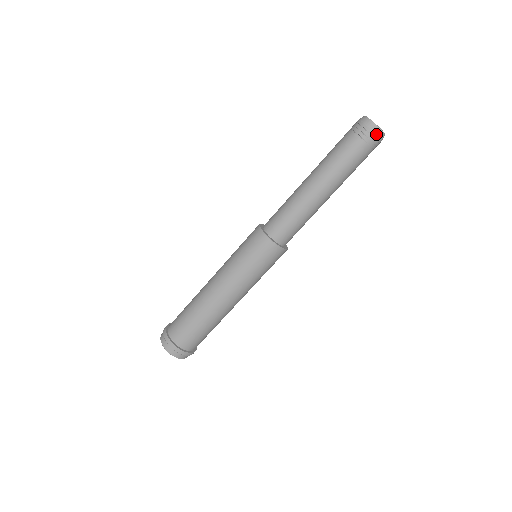
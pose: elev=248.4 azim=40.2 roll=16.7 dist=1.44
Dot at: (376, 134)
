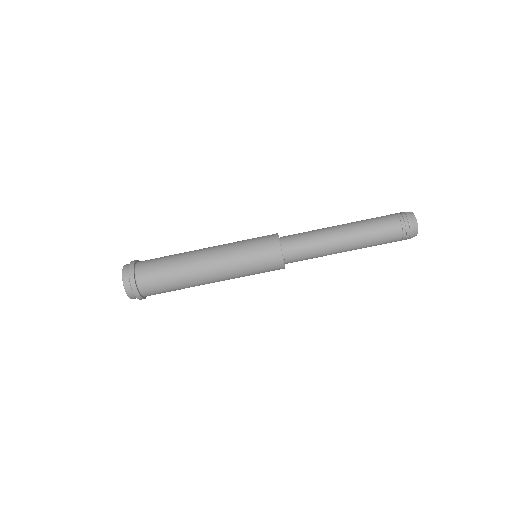
Dot at: (412, 226)
